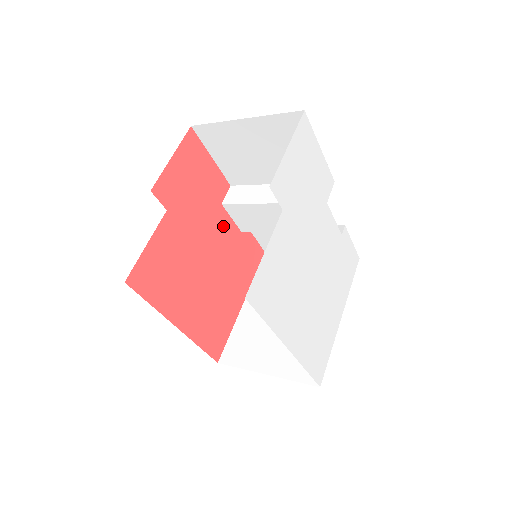
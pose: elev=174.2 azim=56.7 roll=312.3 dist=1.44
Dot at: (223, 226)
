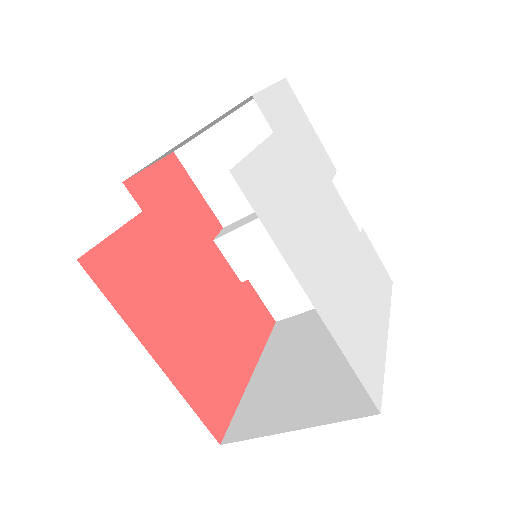
Dot at: (217, 264)
